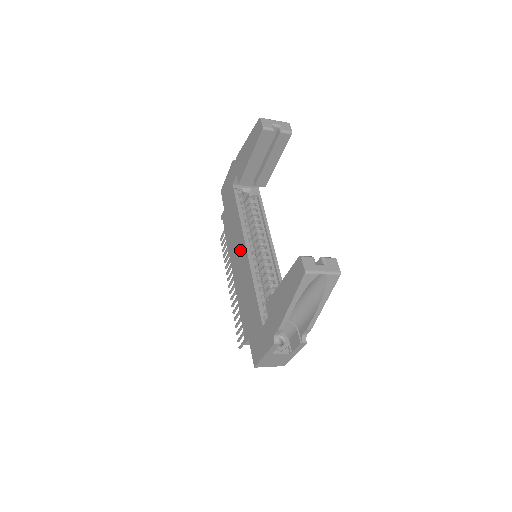
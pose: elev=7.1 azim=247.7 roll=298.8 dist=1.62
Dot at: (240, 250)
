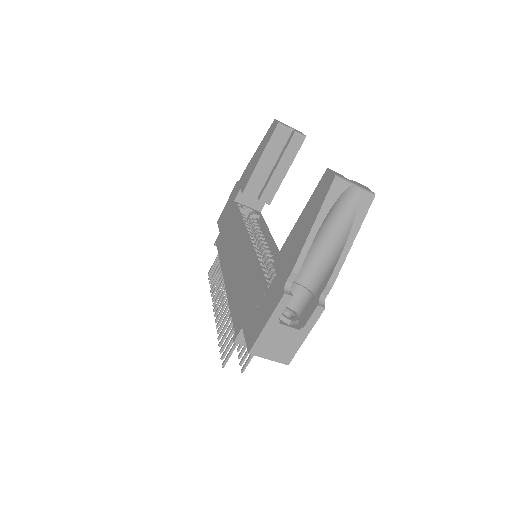
Dot at: (238, 247)
